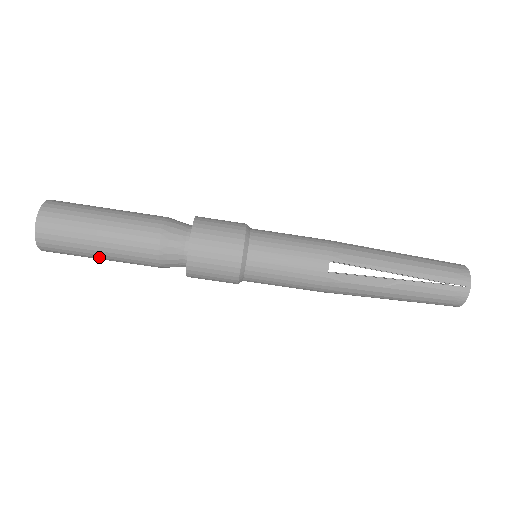
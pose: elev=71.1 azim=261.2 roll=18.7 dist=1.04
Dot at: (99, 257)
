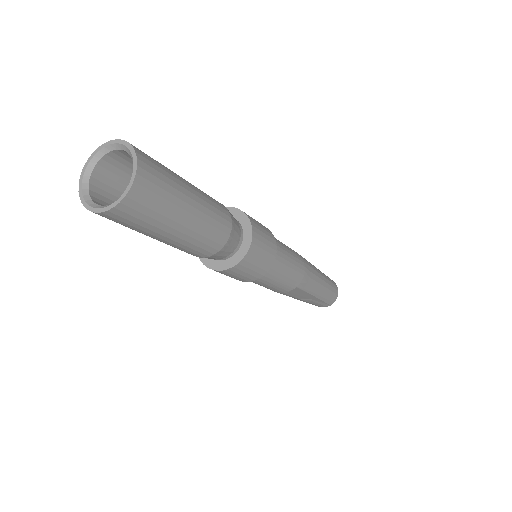
Dot at: occluded
